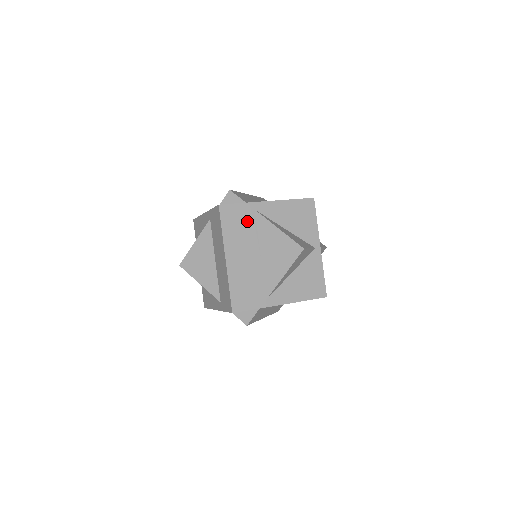
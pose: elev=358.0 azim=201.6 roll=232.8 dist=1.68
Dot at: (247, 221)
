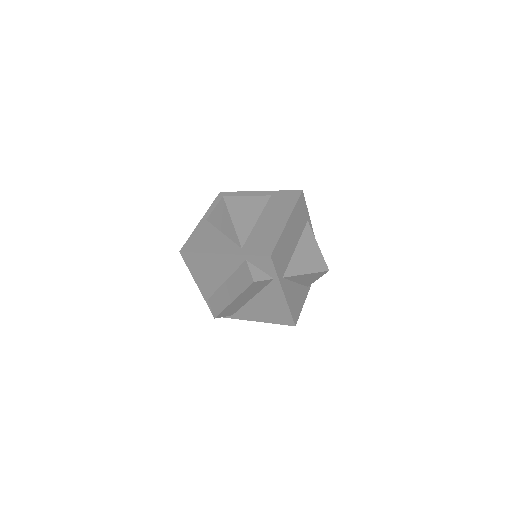
Dot at: (303, 220)
